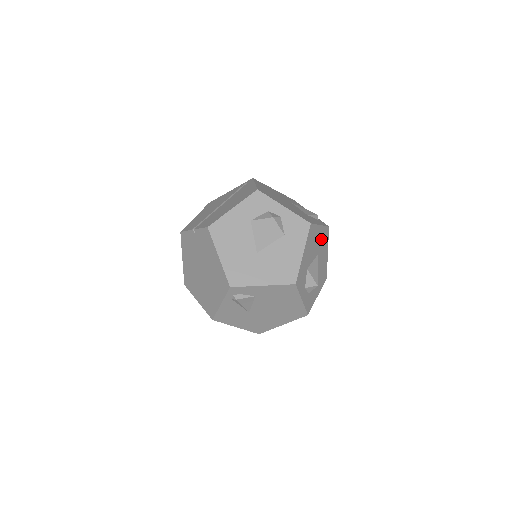
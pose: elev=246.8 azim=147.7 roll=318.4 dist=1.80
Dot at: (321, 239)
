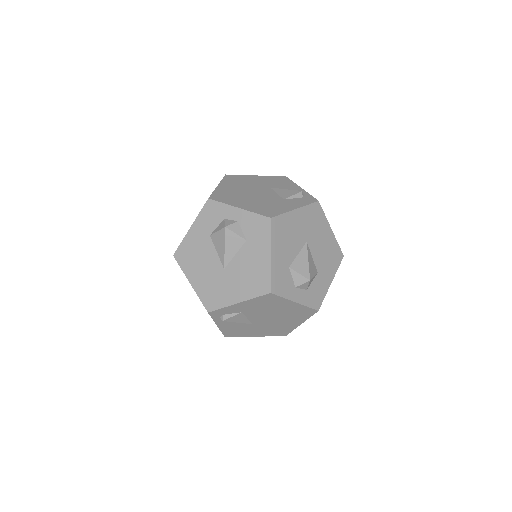
Dot at: (306, 222)
